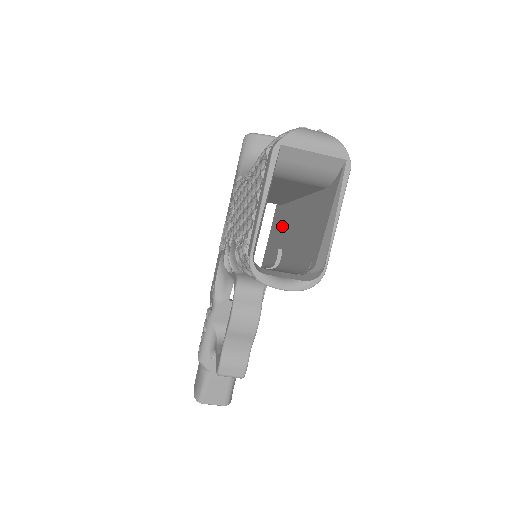
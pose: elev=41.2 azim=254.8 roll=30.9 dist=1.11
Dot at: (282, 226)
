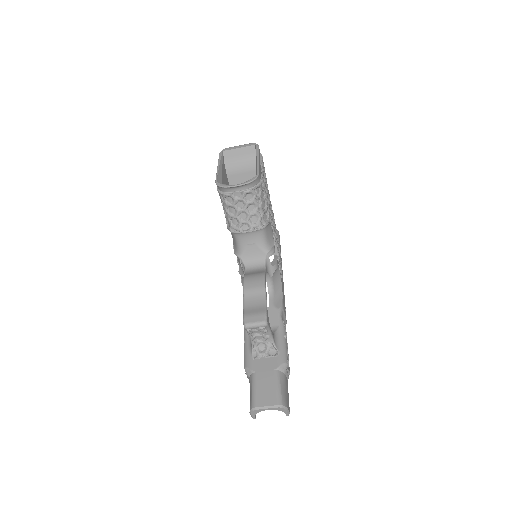
Dot at: occluded
